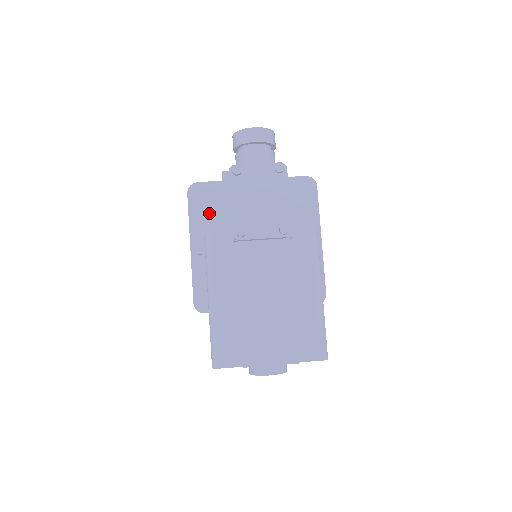
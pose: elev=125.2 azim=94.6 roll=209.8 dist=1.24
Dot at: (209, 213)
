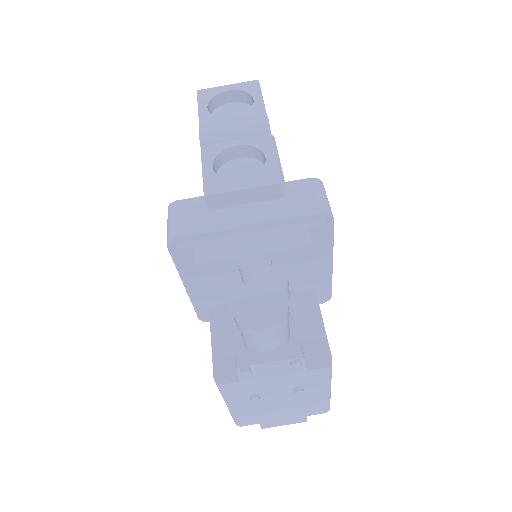
Dot at: (203, 286)
